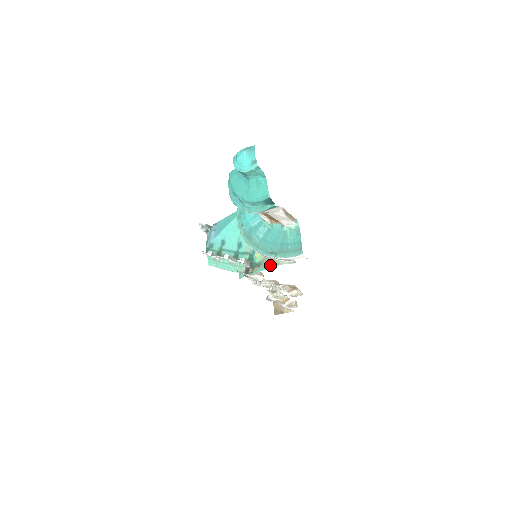
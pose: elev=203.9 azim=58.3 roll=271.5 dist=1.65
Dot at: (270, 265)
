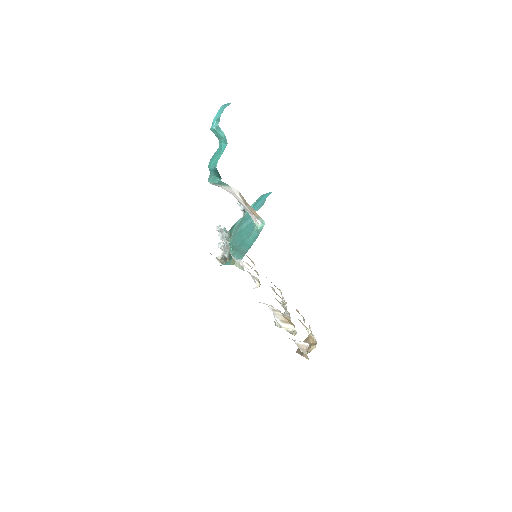
Dot at: (231, 262)
